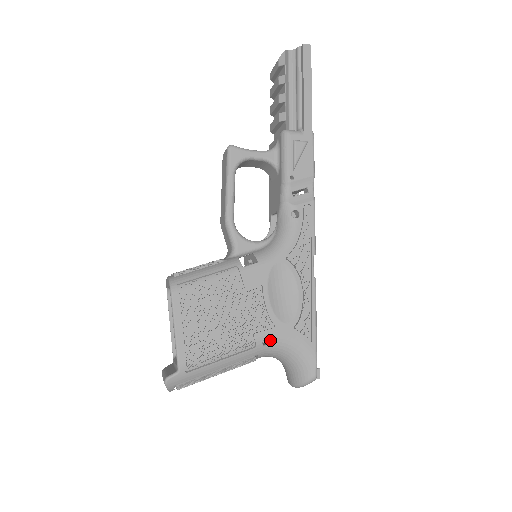
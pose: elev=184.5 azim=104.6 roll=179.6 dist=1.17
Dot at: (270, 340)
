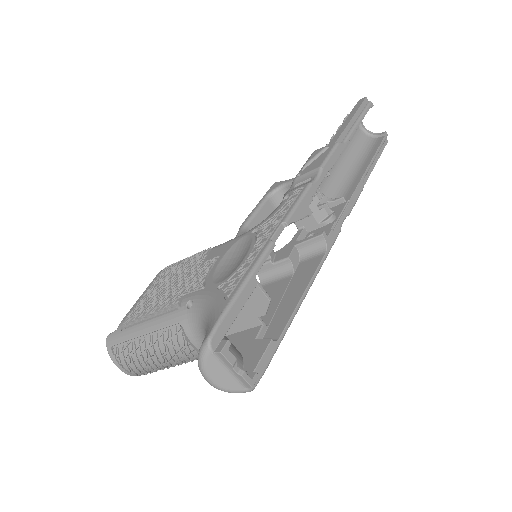
Dot at: (194, 301)
